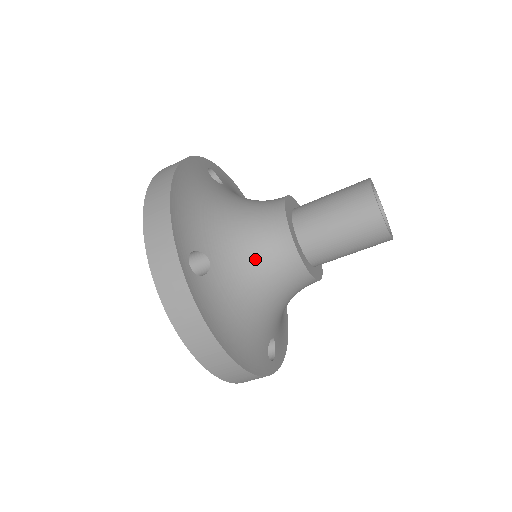
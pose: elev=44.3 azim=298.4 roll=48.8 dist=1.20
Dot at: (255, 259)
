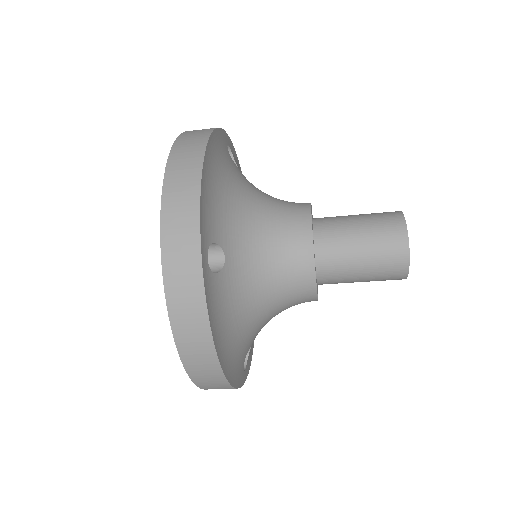
Dot at: (269, 265)
